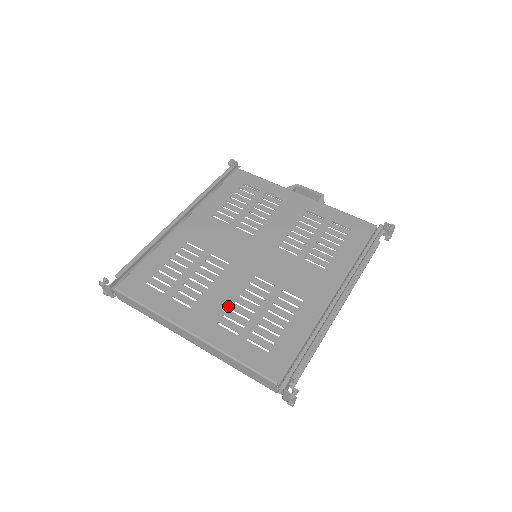
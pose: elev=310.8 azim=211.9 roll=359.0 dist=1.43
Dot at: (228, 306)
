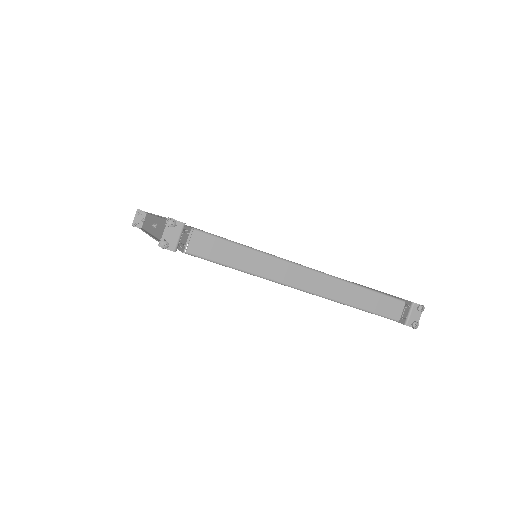
Dot at: occluded
